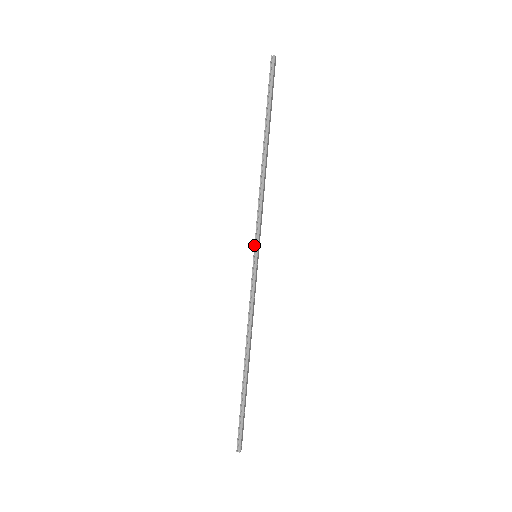
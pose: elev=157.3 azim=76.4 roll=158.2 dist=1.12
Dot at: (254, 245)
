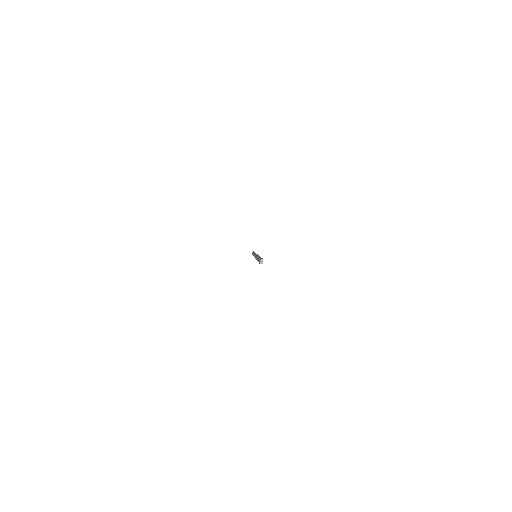
Dot at: occluded
